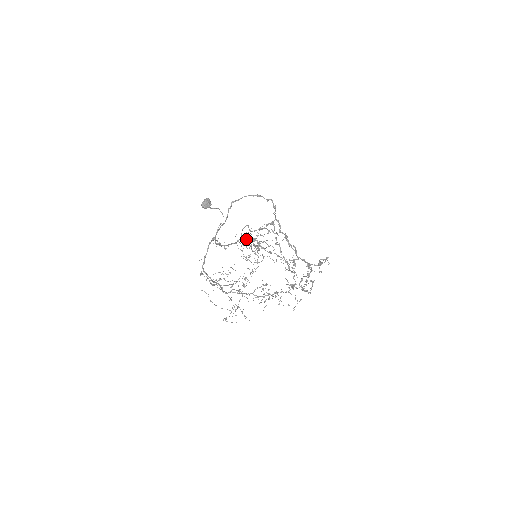
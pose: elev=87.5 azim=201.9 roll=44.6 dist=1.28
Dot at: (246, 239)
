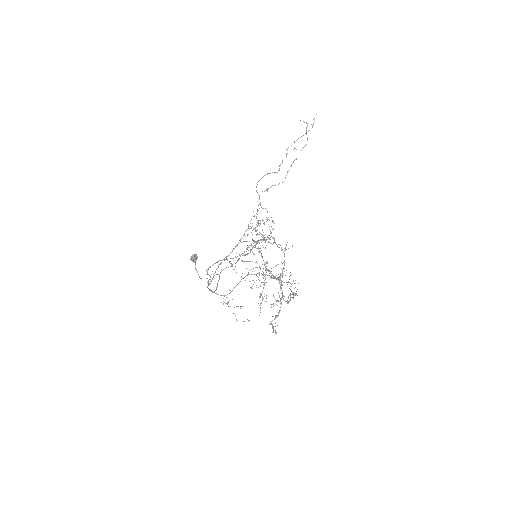
Dot at: occluded
